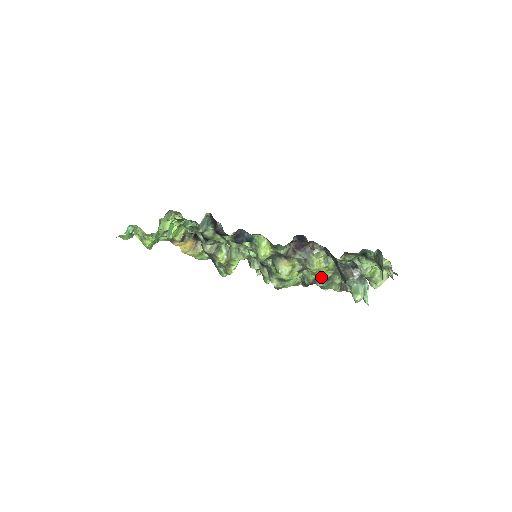
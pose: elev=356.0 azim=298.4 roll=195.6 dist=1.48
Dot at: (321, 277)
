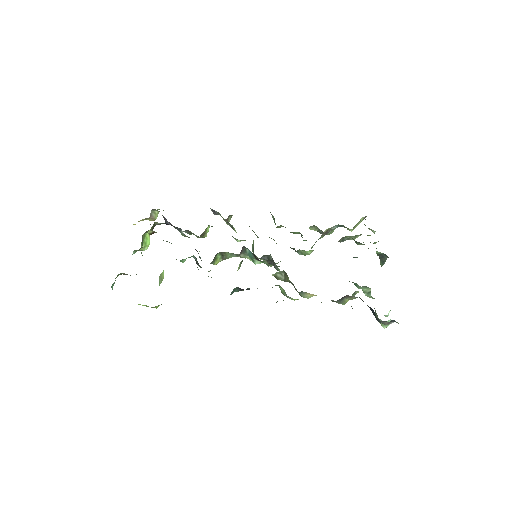
Dot at: occluded
